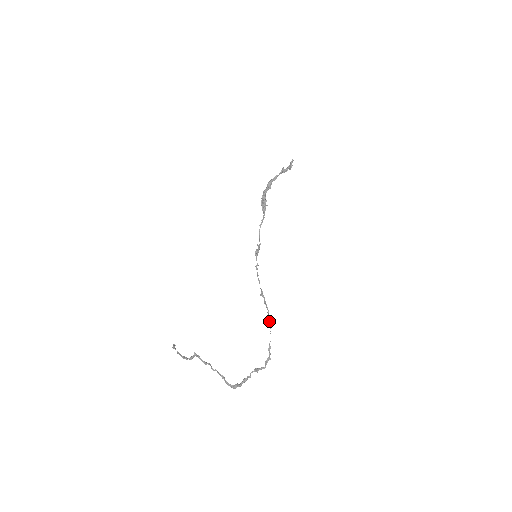
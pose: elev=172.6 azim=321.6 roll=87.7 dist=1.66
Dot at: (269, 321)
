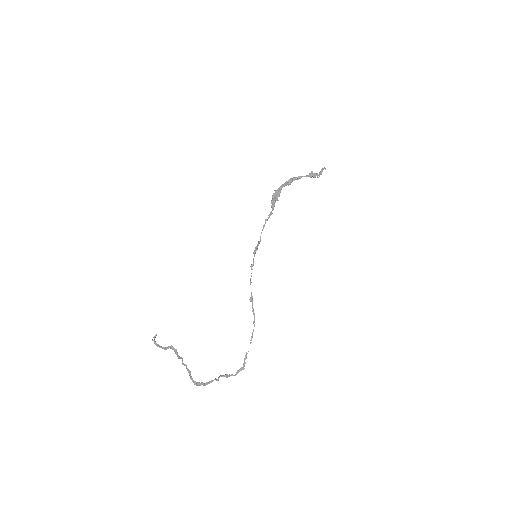
Dot at: (253, 331)
